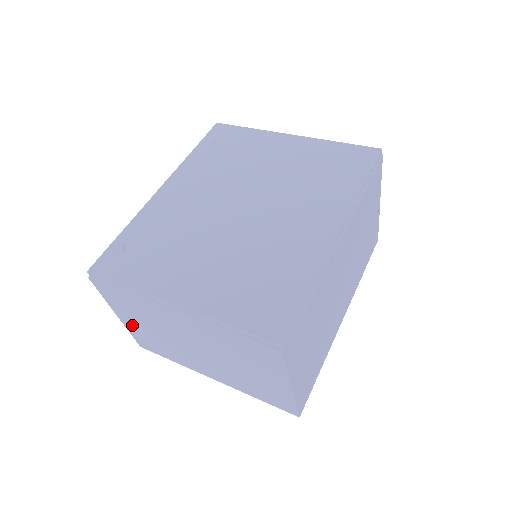
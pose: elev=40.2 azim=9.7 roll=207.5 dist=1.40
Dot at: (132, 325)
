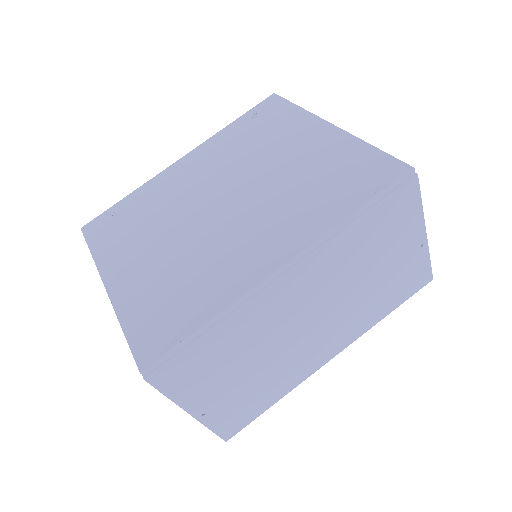
Dot at: occluded
